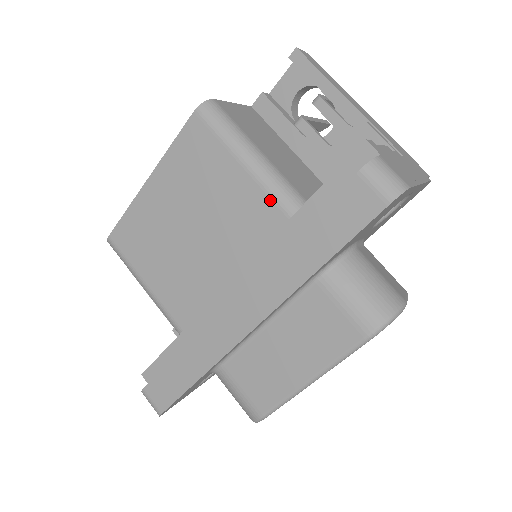
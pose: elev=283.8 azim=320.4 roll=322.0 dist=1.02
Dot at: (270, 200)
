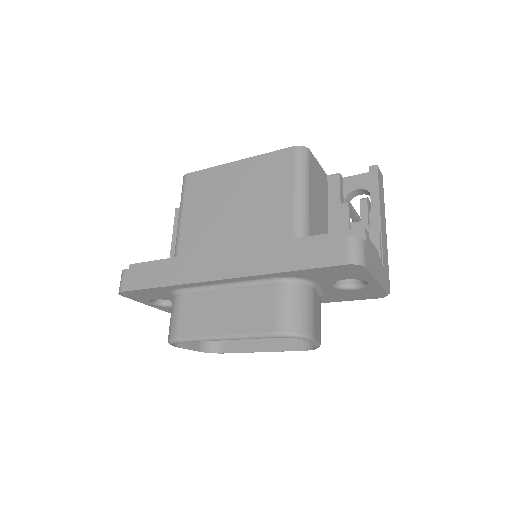
Dot at: (291, 221)
